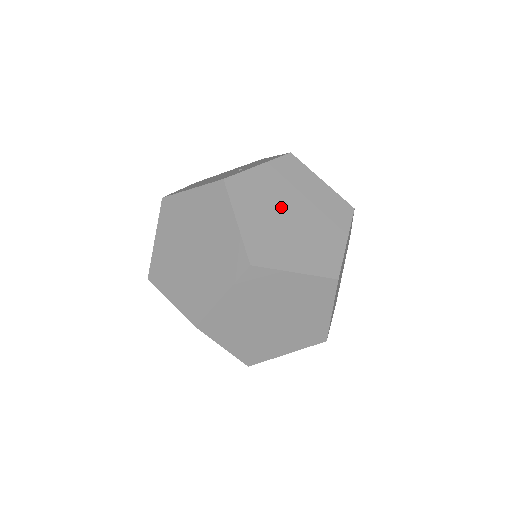
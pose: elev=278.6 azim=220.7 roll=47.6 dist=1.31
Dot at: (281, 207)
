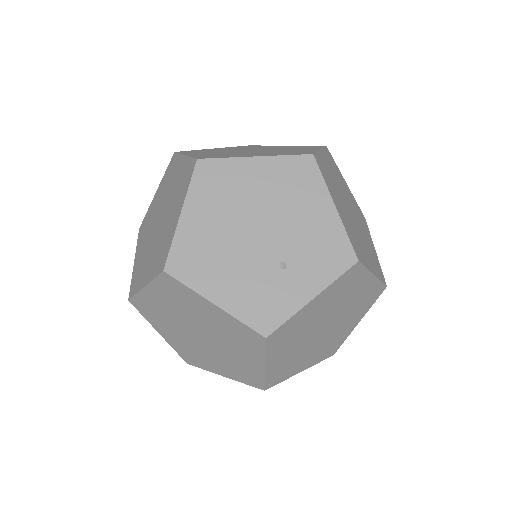
Dot at: (315, 329)
